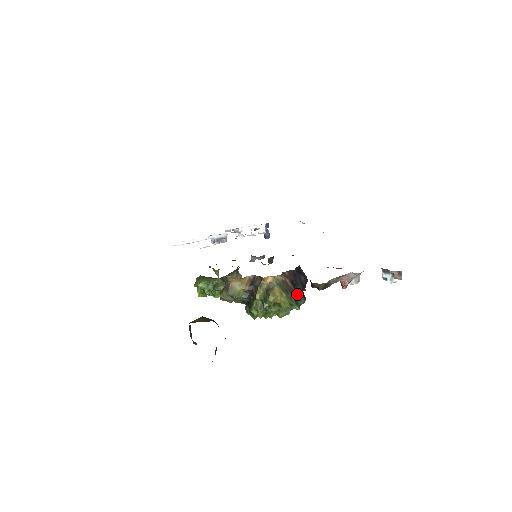
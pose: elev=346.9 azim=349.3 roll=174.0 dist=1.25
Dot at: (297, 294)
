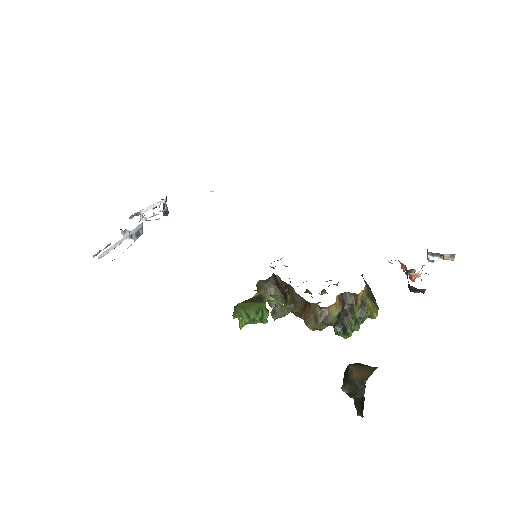
Dot at: occluded
